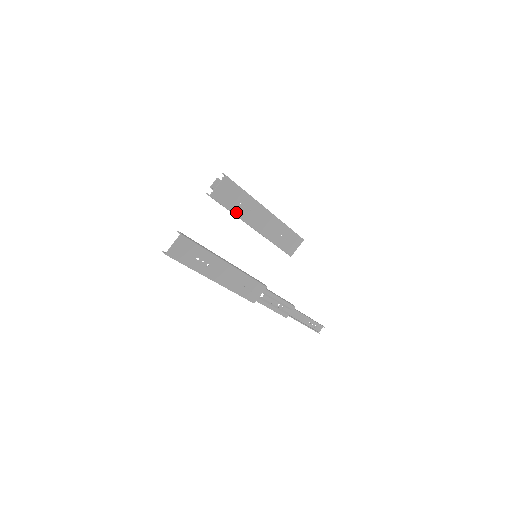
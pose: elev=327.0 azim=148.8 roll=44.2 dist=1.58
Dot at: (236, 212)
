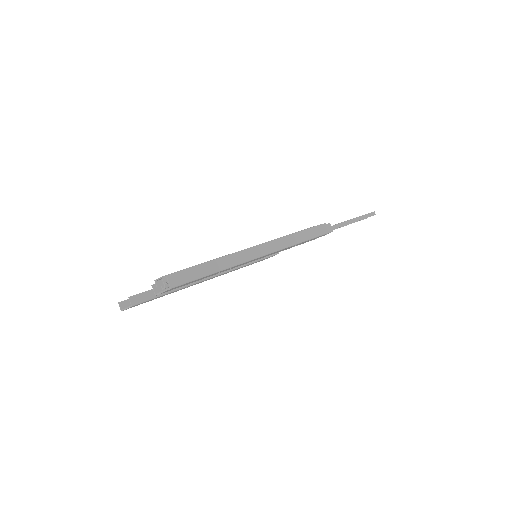
Dot at: occluded
